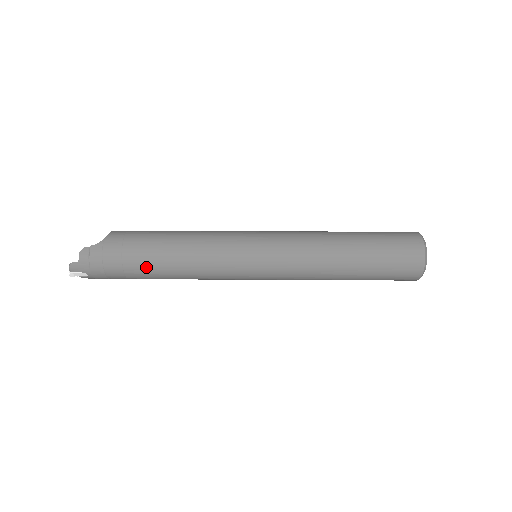
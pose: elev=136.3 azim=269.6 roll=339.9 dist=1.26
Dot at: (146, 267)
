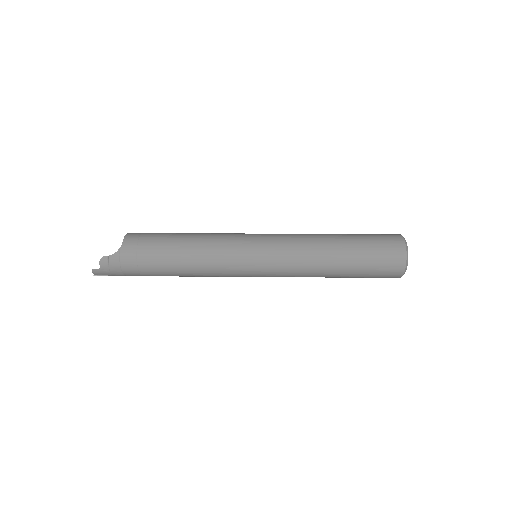
Dot at: (159, 272)
